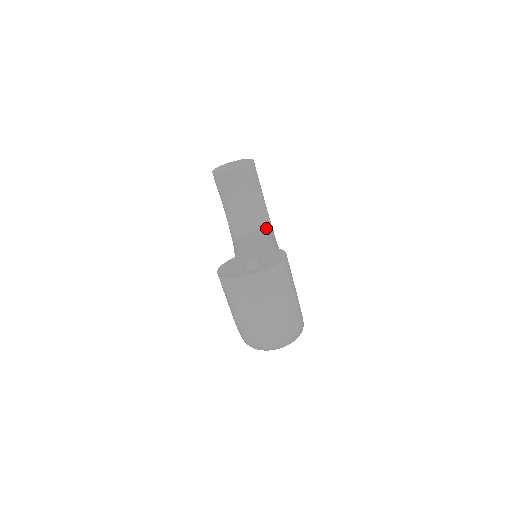
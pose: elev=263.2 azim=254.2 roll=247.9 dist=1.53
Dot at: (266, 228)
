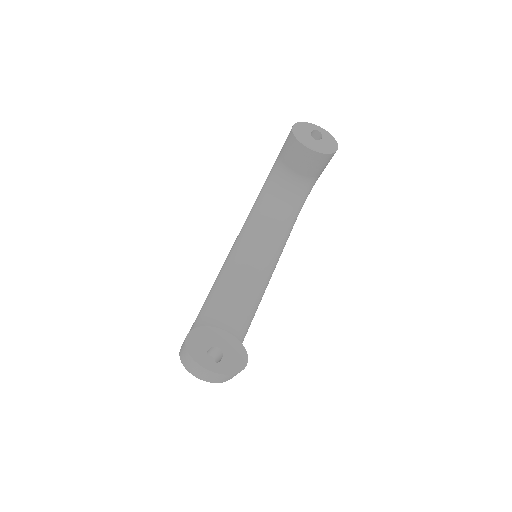
Dot at: (295, 208)
